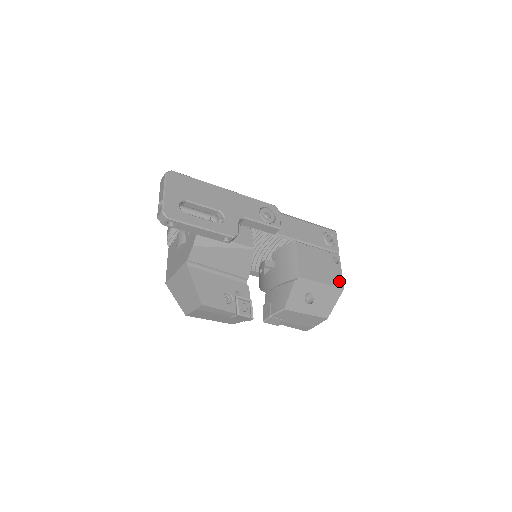
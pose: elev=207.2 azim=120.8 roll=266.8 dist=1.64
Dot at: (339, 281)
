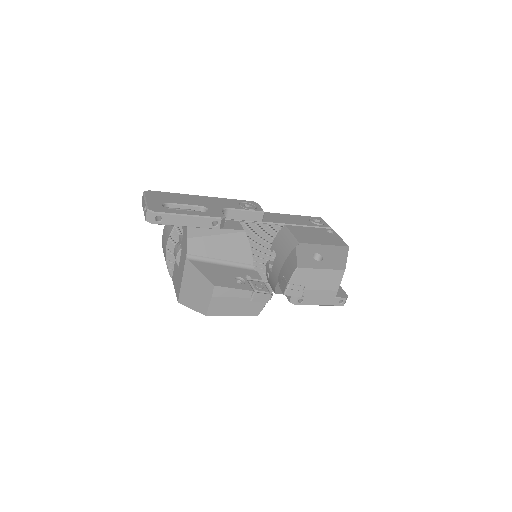
Dot at: (341, 243)
